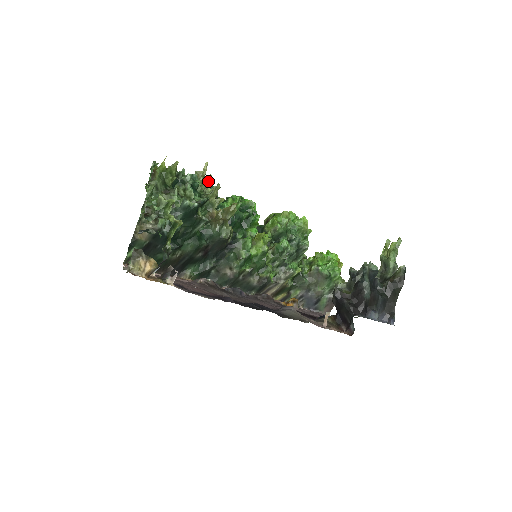
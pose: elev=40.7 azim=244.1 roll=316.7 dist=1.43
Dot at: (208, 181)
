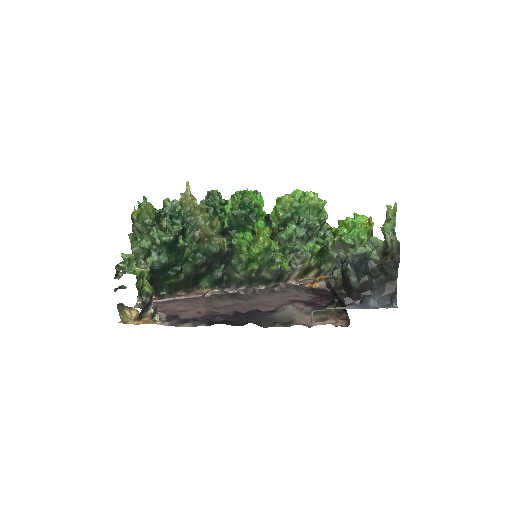
Dot at: (191, 201)
